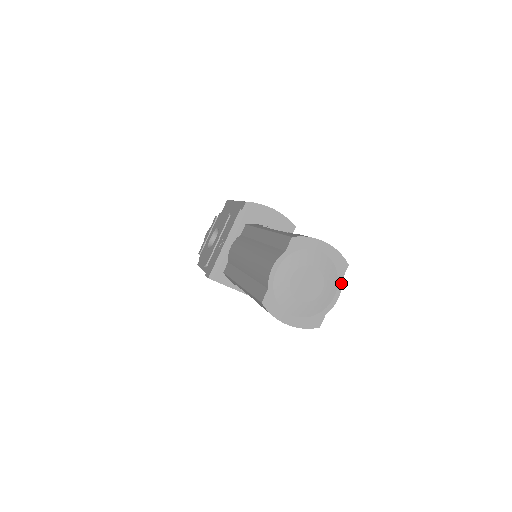
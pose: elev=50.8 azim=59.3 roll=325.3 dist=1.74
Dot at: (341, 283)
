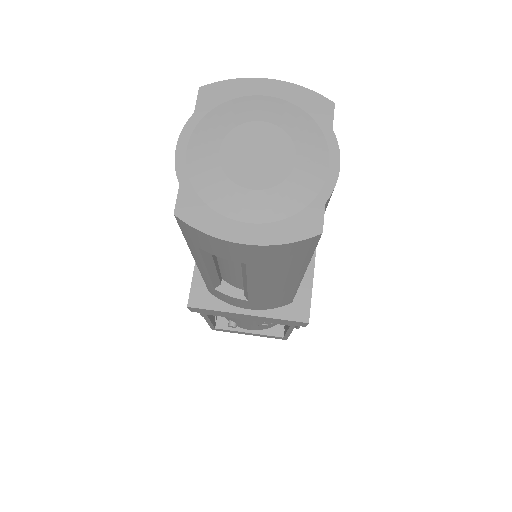
Dot at: (333, 138)
